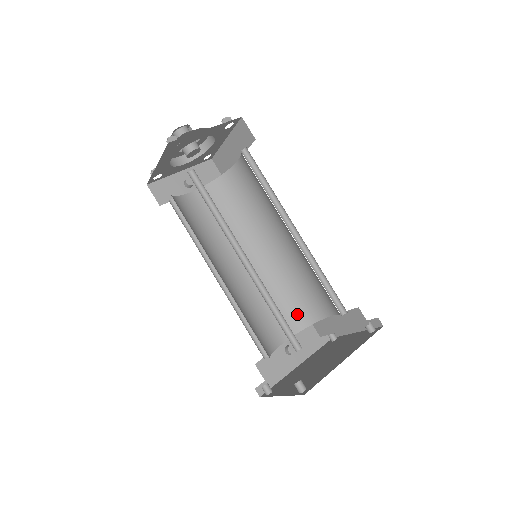
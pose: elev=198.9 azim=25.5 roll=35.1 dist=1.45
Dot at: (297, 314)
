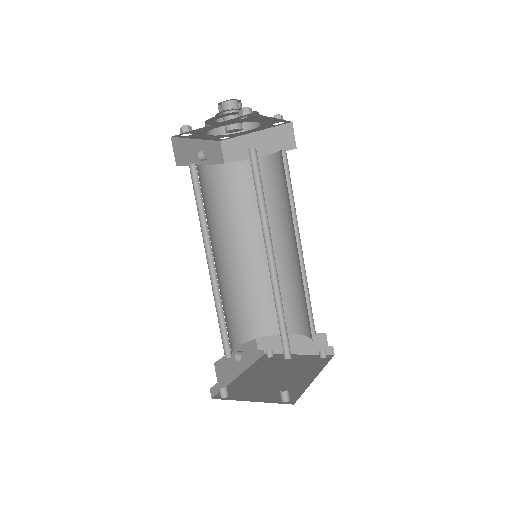
Dot at: (253, 323)
